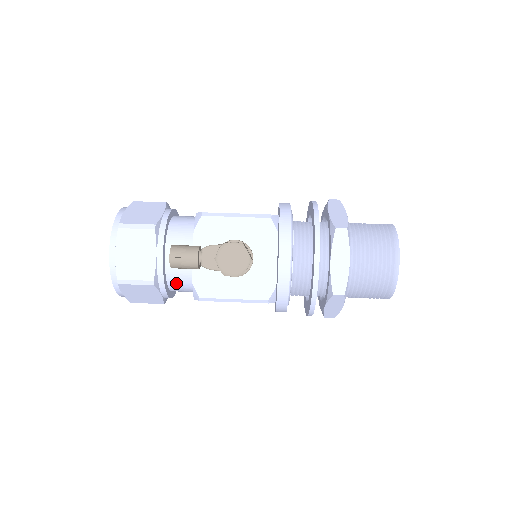
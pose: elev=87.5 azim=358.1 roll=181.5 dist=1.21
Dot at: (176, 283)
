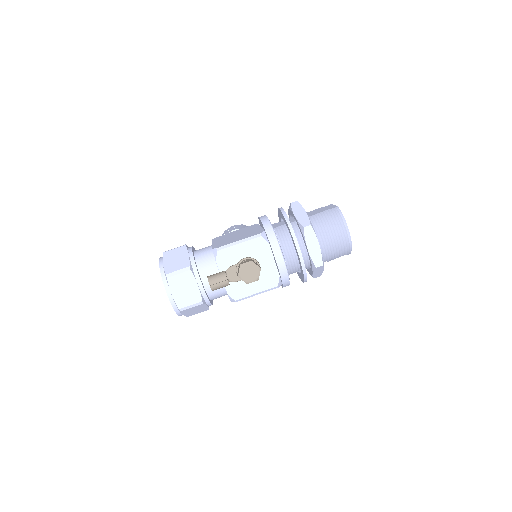
Dot at: (214, 296)
